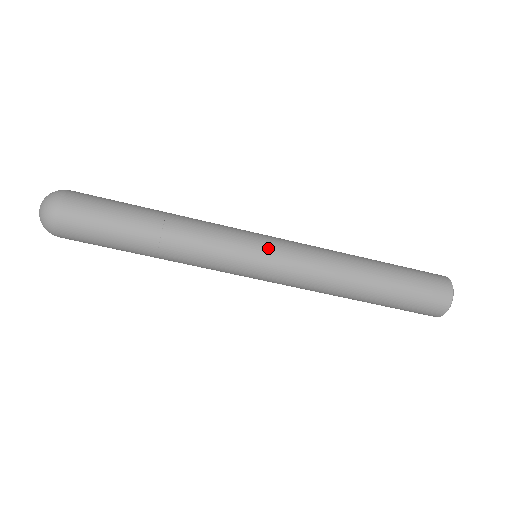
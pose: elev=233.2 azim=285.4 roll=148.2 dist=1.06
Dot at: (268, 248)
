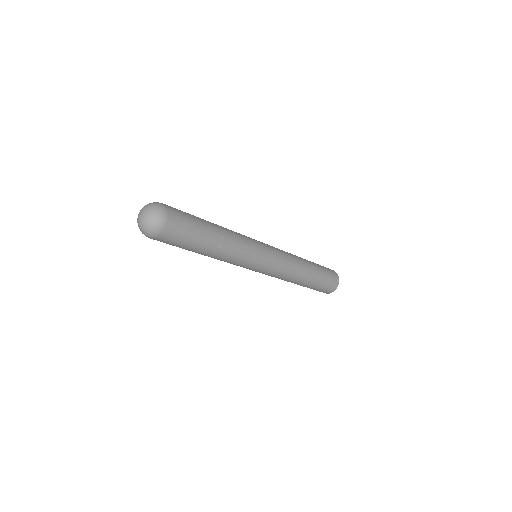
Dot at: (270, 254)
